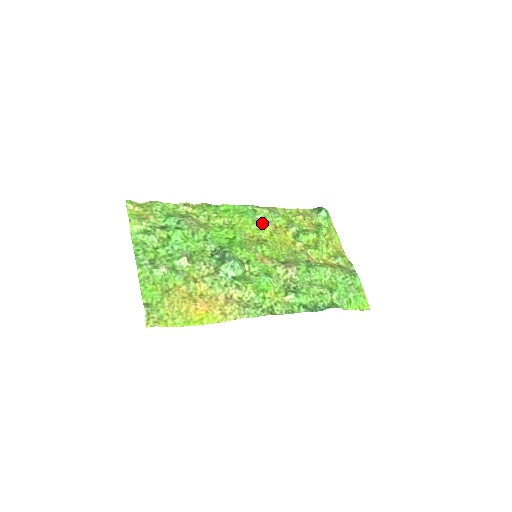
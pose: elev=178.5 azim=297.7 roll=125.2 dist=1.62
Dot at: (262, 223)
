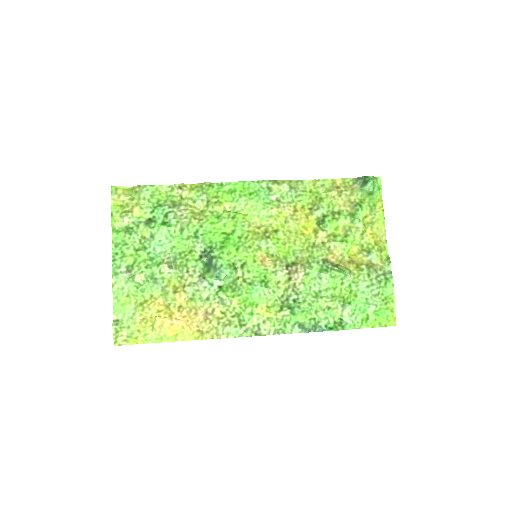
Dot at: (276, 207)
